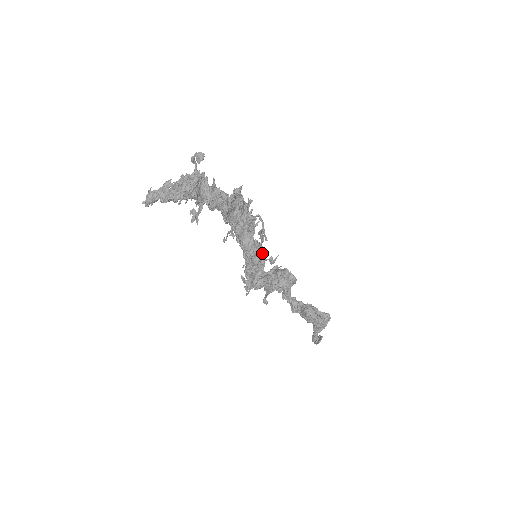
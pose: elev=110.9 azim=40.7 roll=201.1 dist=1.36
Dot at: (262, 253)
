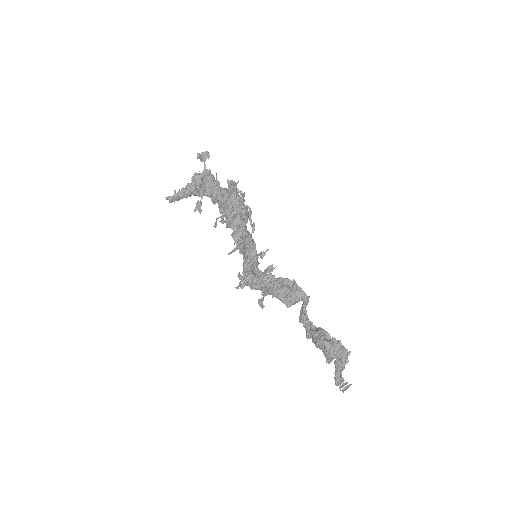
Dot at: (251, 245)
